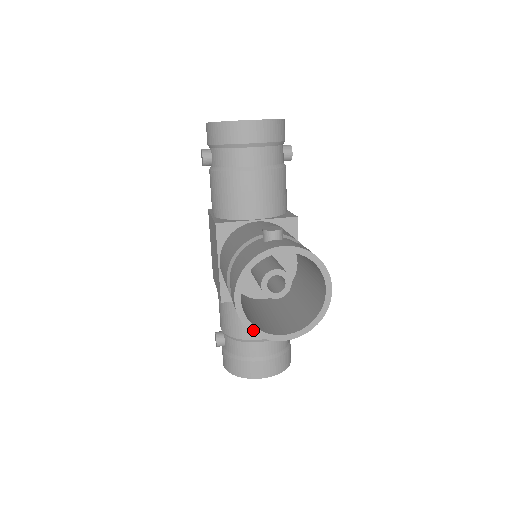
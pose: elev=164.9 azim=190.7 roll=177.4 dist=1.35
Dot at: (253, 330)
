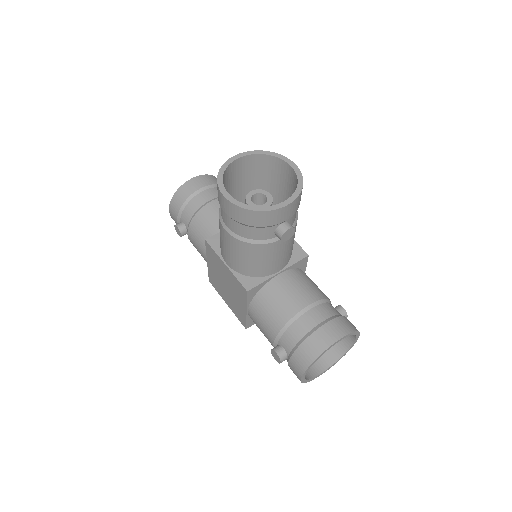
Dot at: (254, 209)
